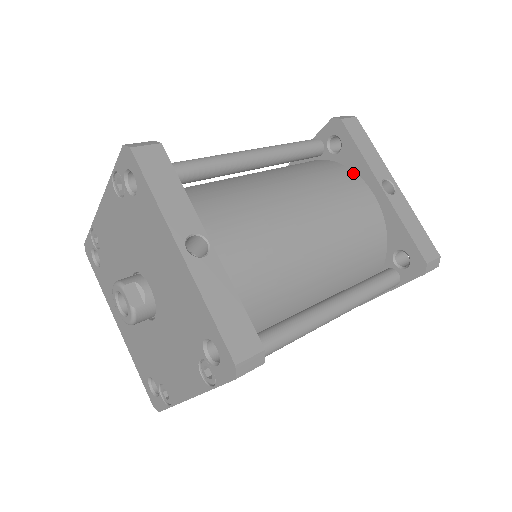
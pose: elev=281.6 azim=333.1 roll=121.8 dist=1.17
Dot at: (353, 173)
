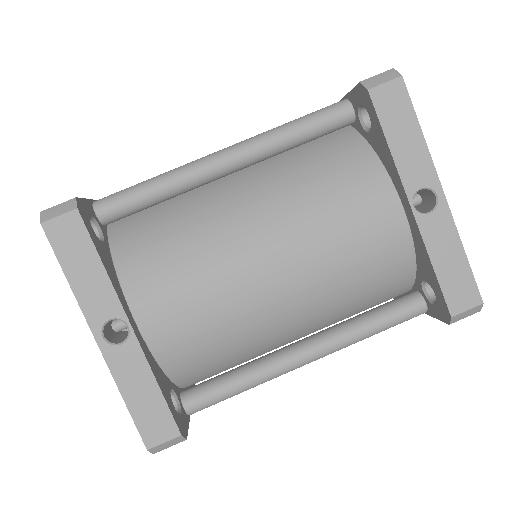
Dot at: (380, 170)
